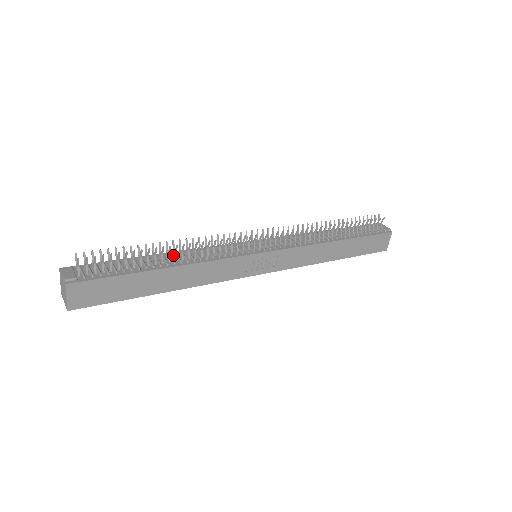
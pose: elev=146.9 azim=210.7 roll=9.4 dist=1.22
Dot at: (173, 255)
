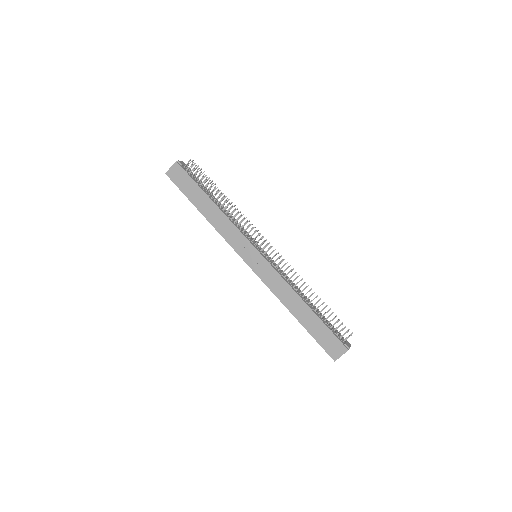
Dot at: occluded
